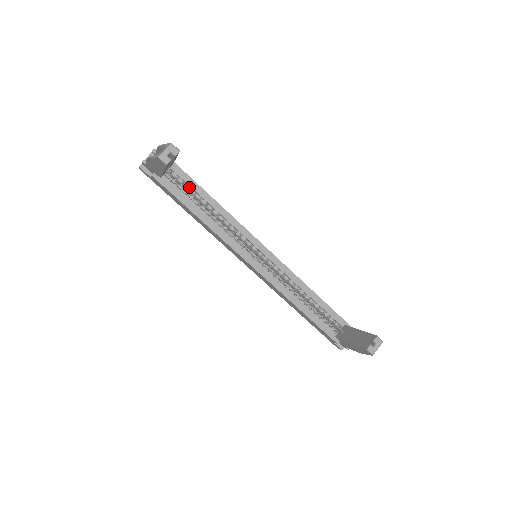
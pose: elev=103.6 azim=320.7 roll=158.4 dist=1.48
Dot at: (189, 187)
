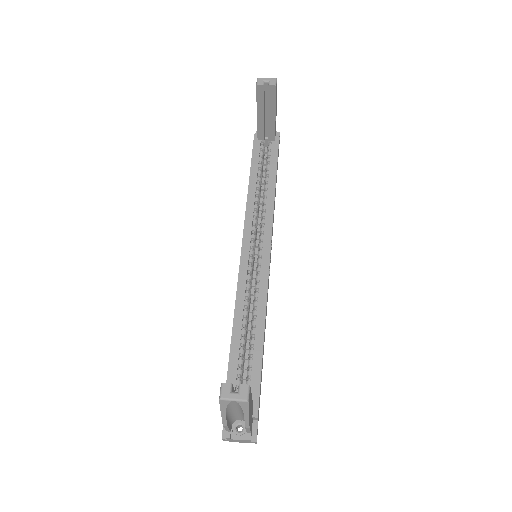
Dot at: (269, 163)
